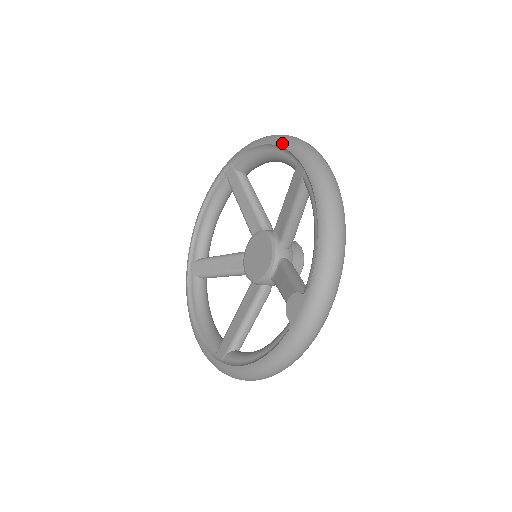
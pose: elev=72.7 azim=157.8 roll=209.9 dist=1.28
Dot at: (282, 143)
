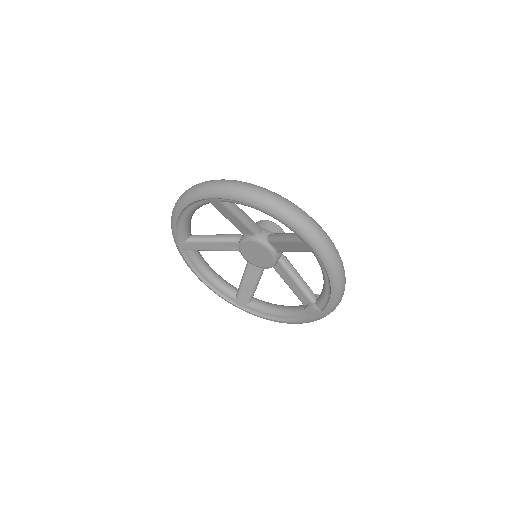
Dot at: (287, 222)
